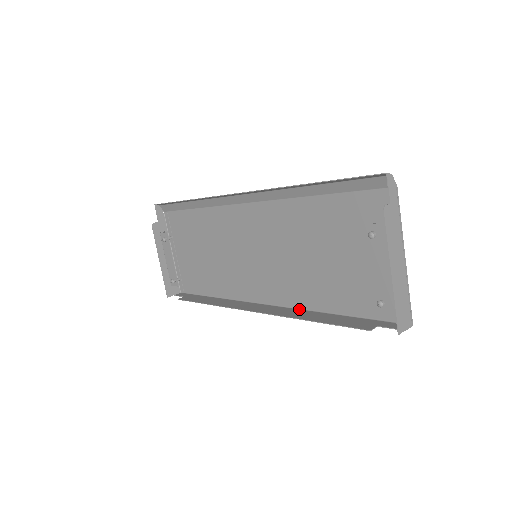
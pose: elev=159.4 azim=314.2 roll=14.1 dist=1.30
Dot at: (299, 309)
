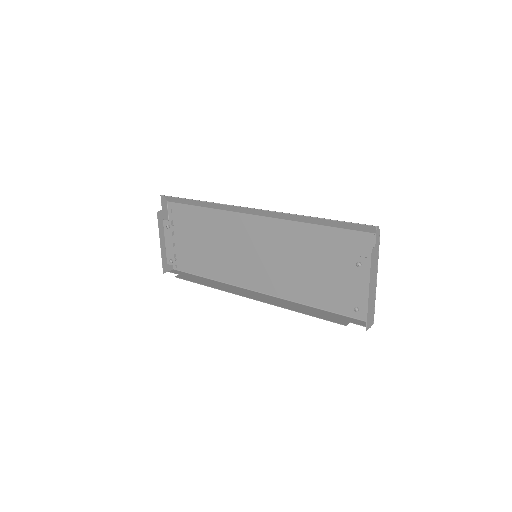
Dot at: (287, 300)
